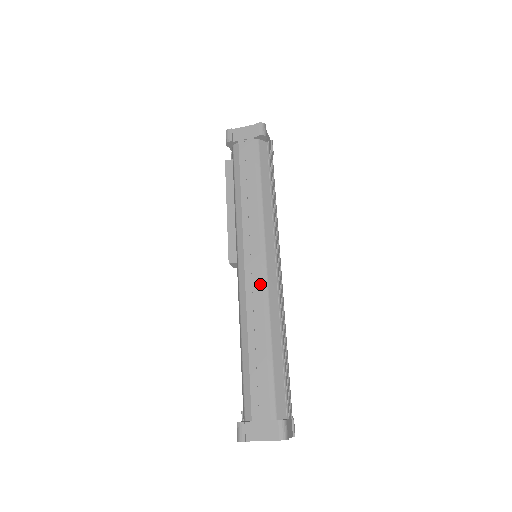
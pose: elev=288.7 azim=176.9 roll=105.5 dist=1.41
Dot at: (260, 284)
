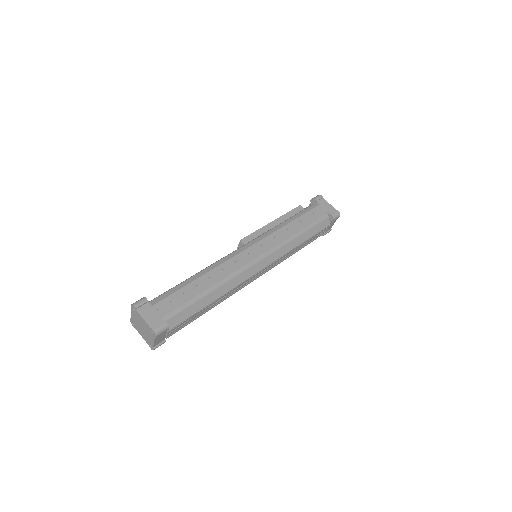
Dot at: (244, 263)
